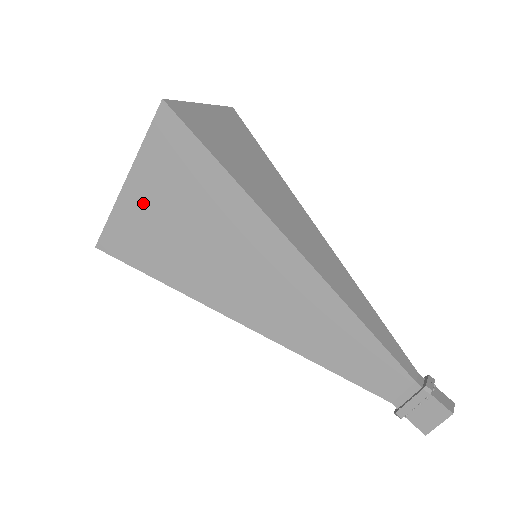
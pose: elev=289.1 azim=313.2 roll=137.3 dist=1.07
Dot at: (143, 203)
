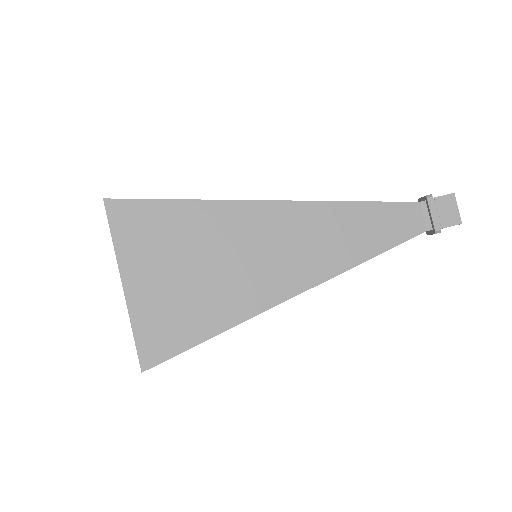
Dot at: (151, 287)
